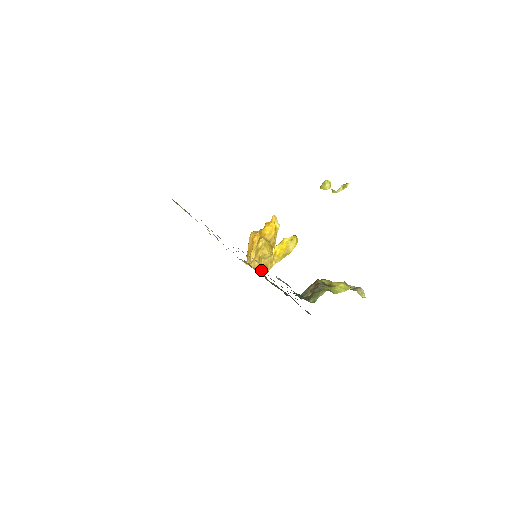
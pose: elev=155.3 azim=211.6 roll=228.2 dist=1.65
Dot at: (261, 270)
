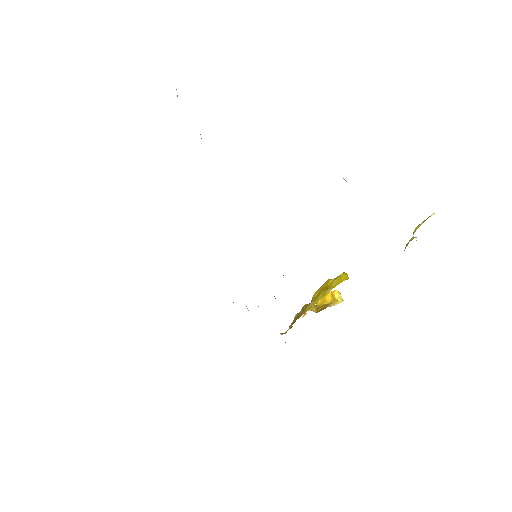
Dot at: (289, 326)
